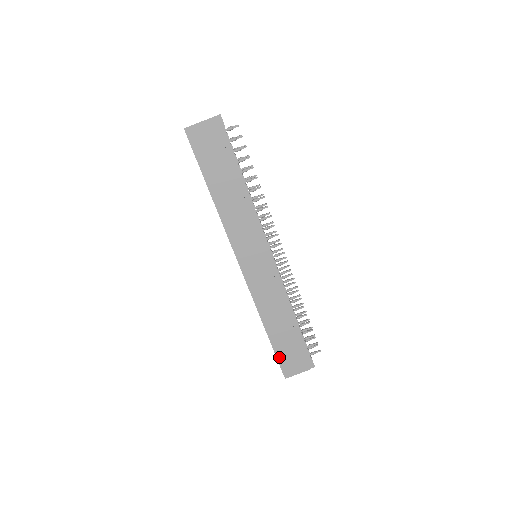
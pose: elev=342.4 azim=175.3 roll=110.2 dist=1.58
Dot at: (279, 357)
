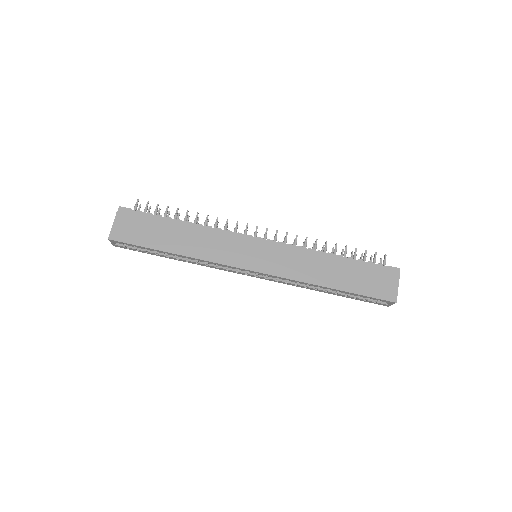
Dot at: (368, 294)
